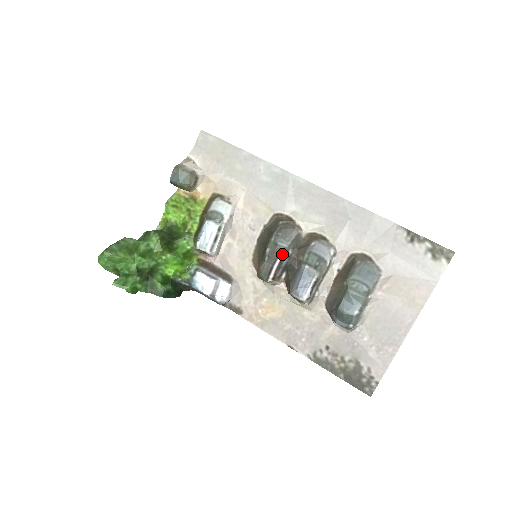
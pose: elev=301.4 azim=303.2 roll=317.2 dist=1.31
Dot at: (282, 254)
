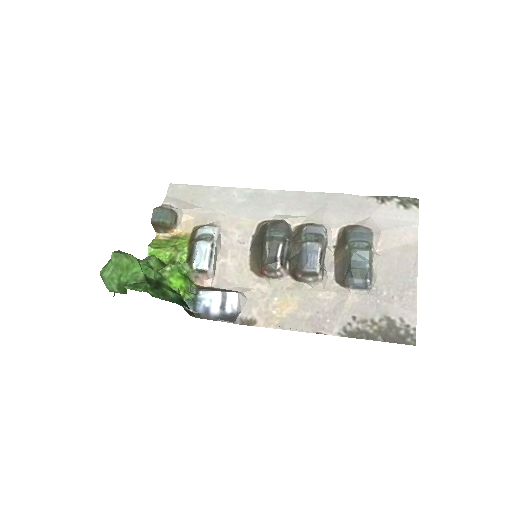
Dot at: (282, 242)
